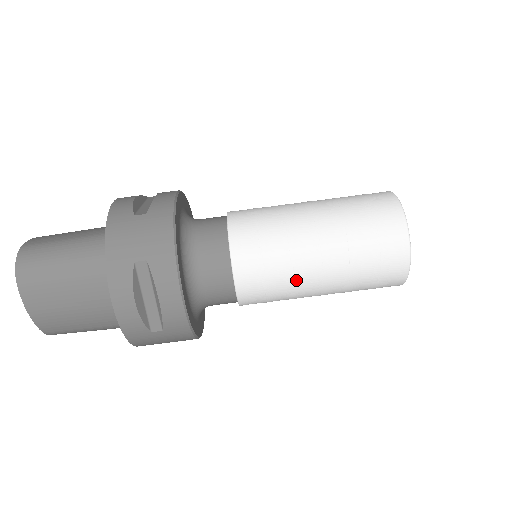
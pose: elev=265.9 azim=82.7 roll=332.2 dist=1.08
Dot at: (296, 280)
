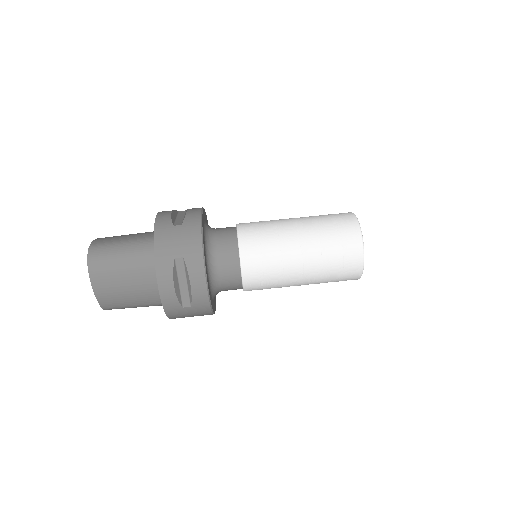
Dot at: (285, 274)
